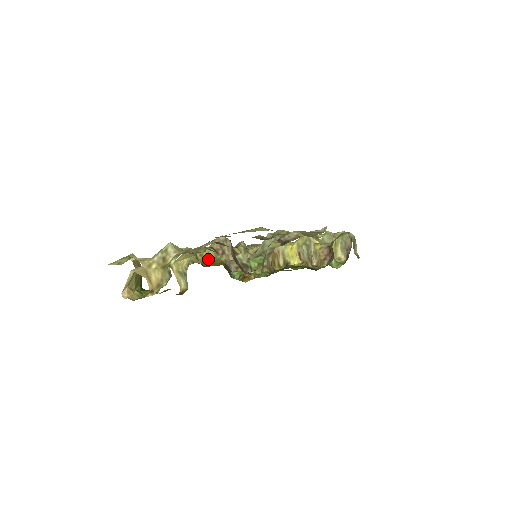
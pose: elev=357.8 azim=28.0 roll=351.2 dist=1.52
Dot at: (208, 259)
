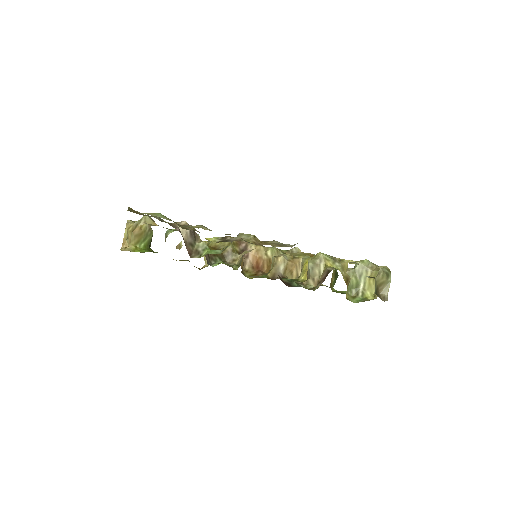
Dot at: (221, 246)
